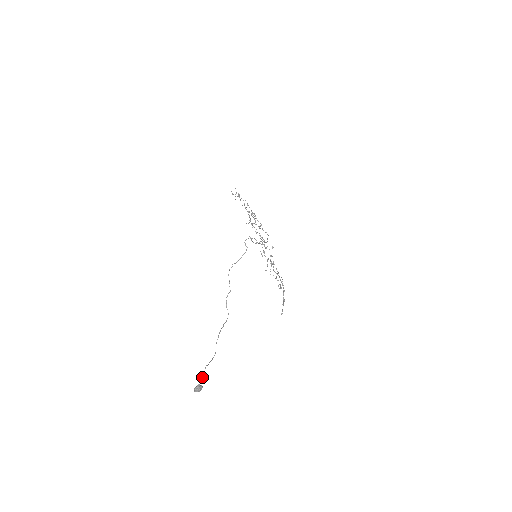
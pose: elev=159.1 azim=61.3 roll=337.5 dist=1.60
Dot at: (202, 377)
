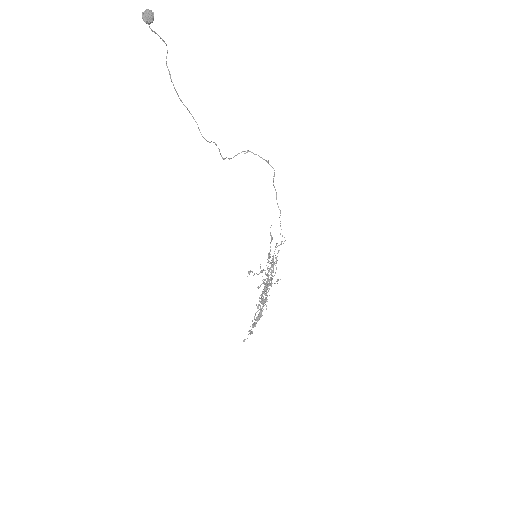
Dot at: (157, 34)
